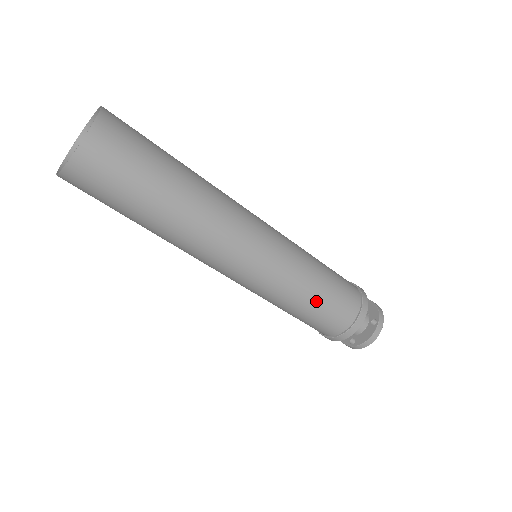
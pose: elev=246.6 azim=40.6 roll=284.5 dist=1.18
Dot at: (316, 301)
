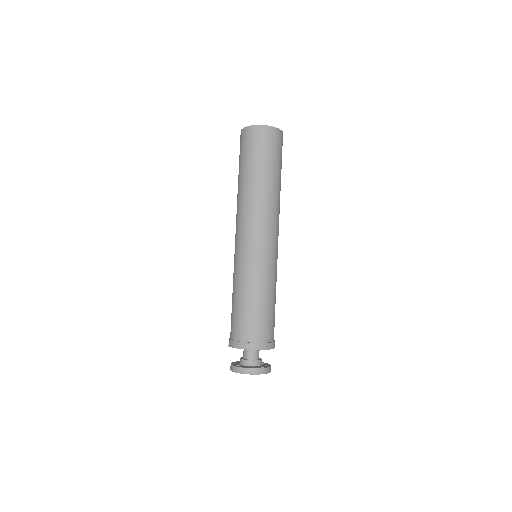
Dot at: (258, 302)
